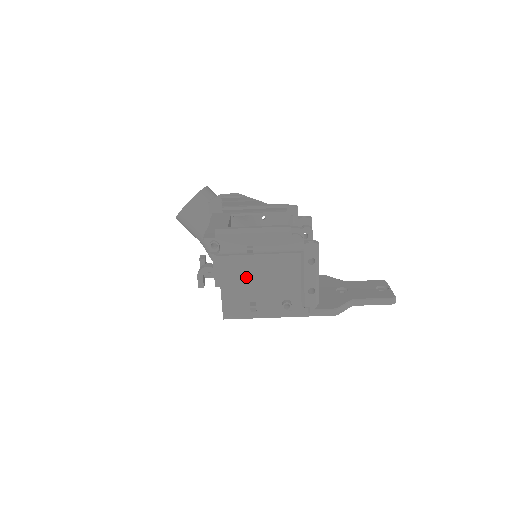
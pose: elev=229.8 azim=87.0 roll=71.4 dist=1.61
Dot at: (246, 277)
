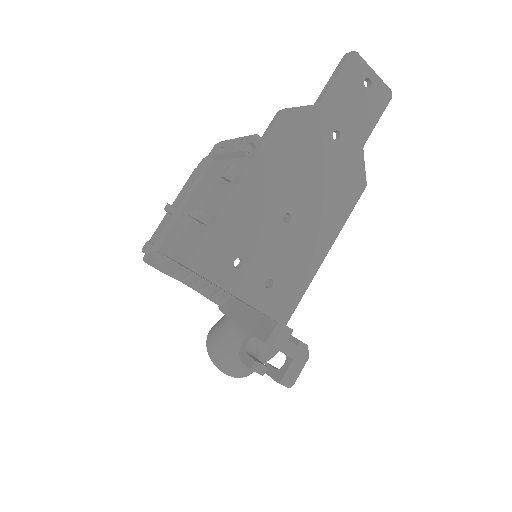
Dot at: (185, 223)
